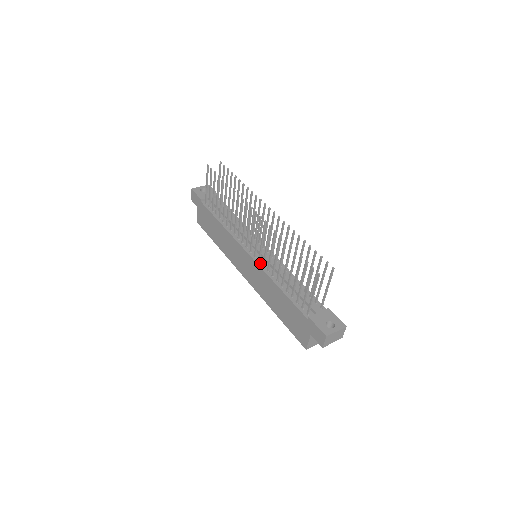
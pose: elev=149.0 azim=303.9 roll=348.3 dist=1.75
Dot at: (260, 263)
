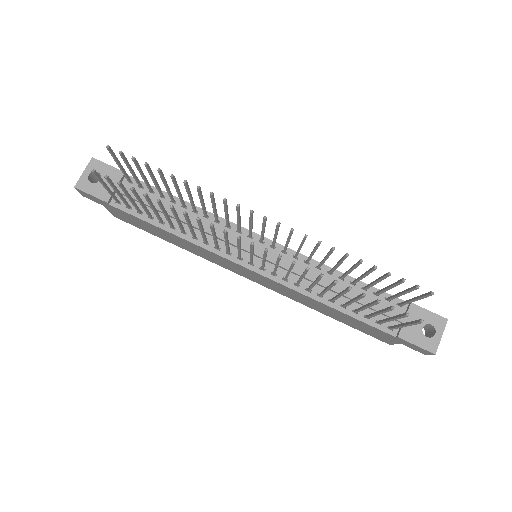
Dot at: (278, 278)
